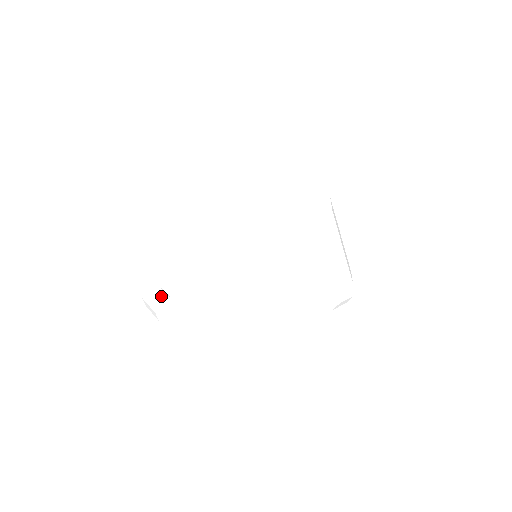
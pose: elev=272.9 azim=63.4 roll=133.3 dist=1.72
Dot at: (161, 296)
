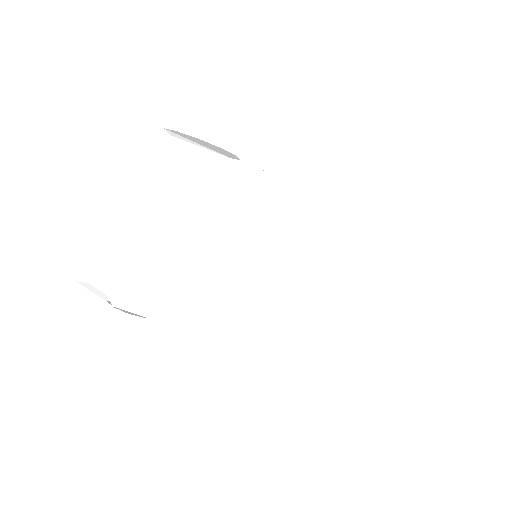
Dot at: (92, 280)
